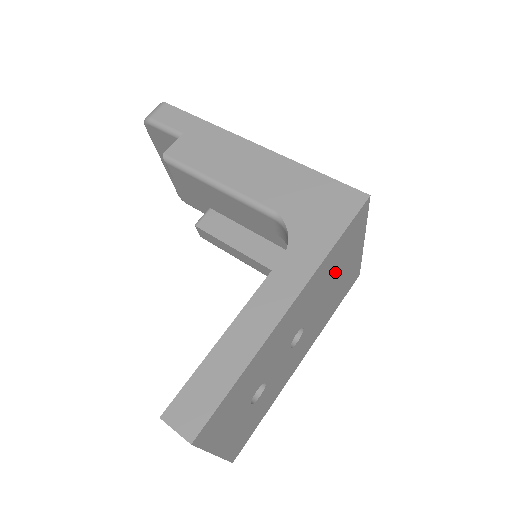
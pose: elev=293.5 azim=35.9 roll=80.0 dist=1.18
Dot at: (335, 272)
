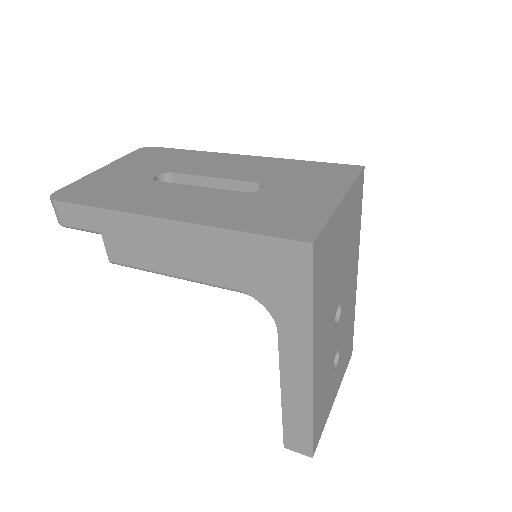
Dot at: (333, 270)
